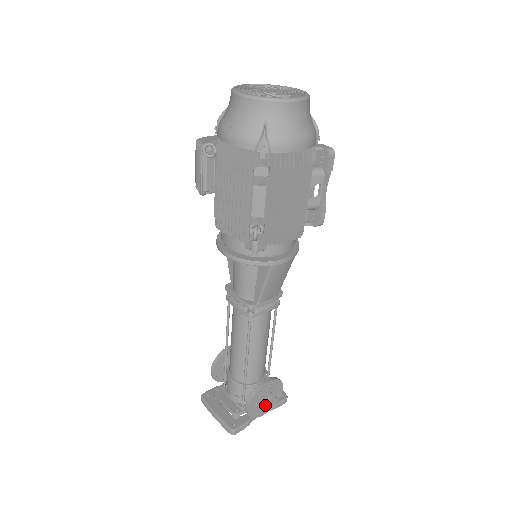
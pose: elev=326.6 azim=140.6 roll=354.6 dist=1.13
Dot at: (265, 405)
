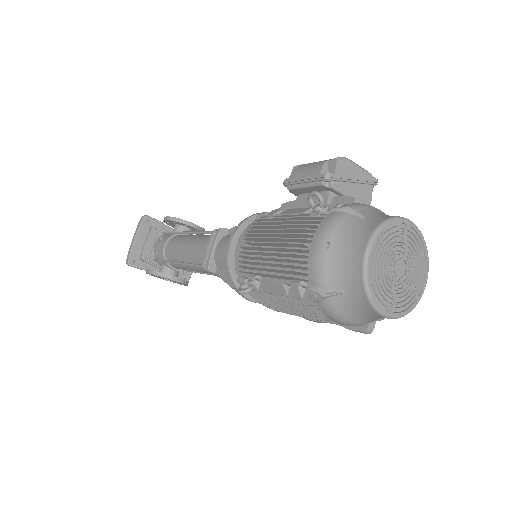
Dot at: occluded
